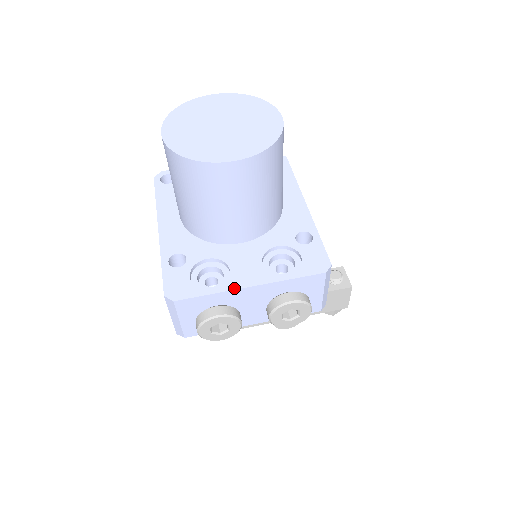
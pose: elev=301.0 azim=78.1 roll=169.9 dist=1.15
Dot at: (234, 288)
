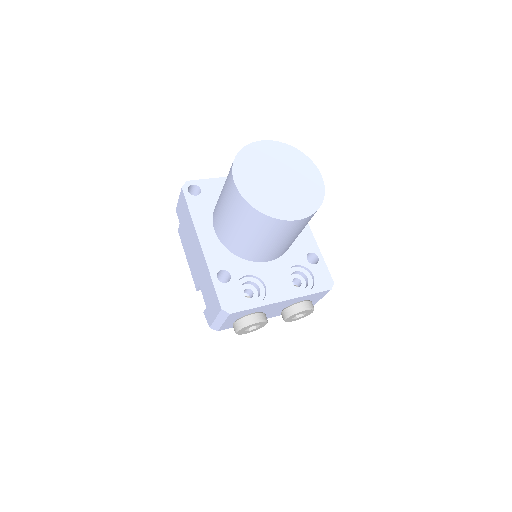
Dot at: (272, 302)
